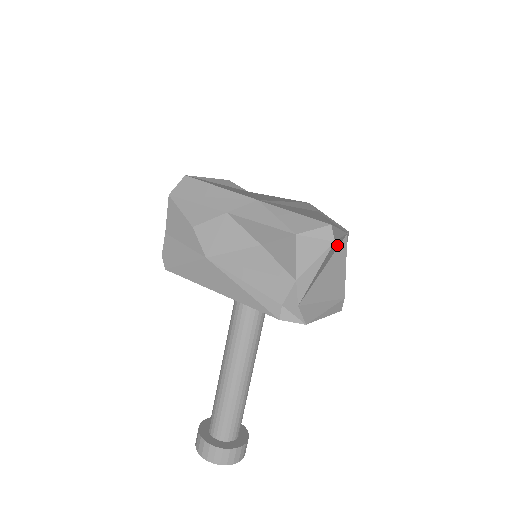
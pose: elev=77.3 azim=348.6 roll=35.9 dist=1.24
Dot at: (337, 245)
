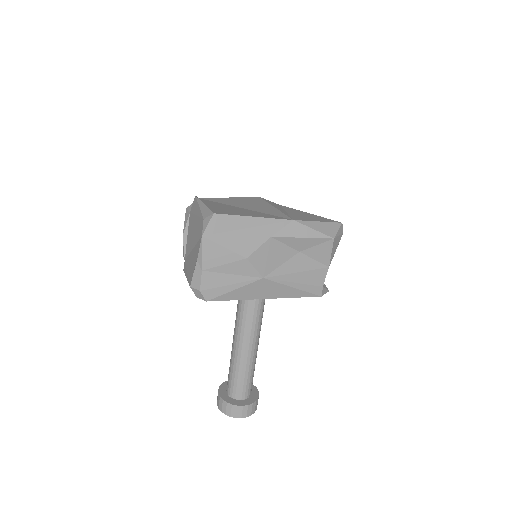
Dot at: occluded
